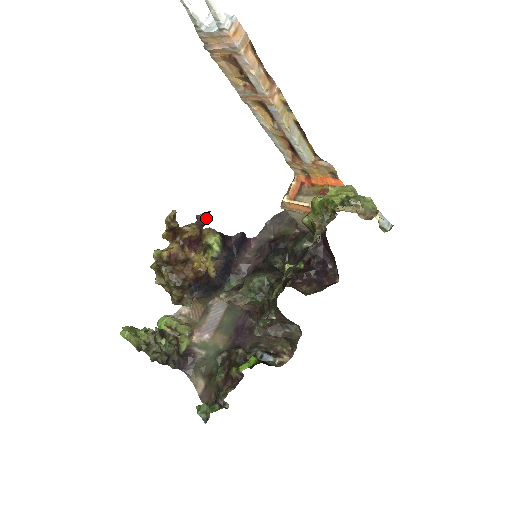
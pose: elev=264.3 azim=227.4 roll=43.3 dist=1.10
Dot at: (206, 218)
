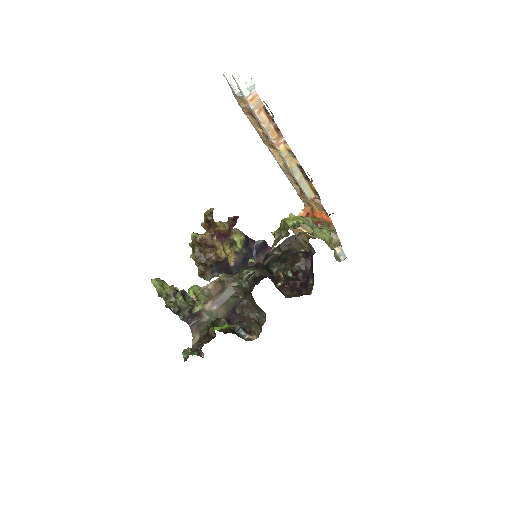
Dot at: (236, 221)
